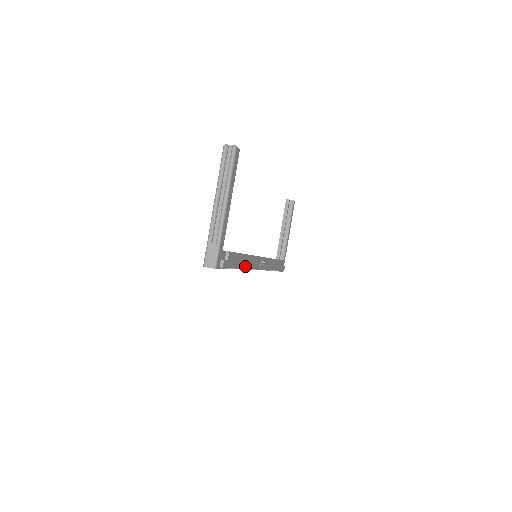
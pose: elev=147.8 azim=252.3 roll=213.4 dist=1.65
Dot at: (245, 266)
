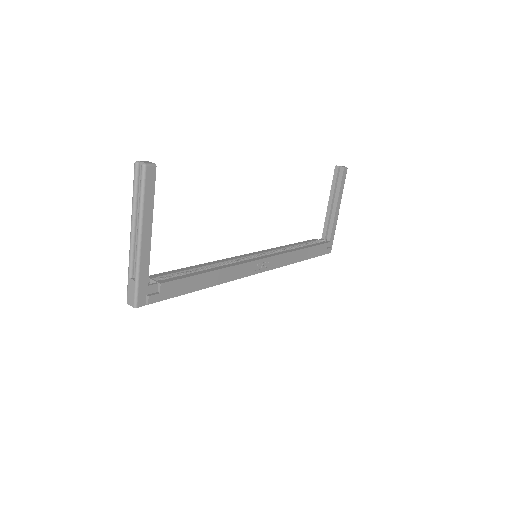
Dot at: (213, 283)
